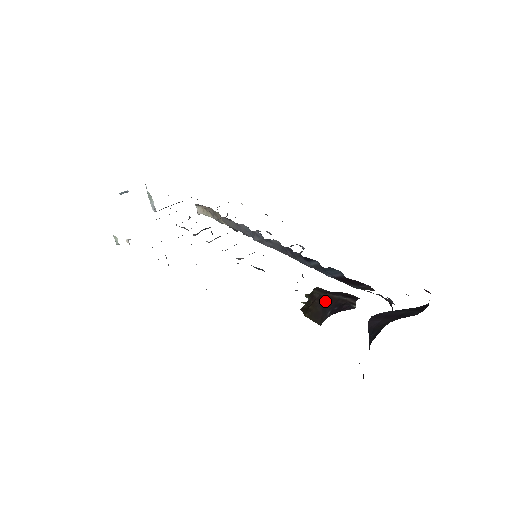
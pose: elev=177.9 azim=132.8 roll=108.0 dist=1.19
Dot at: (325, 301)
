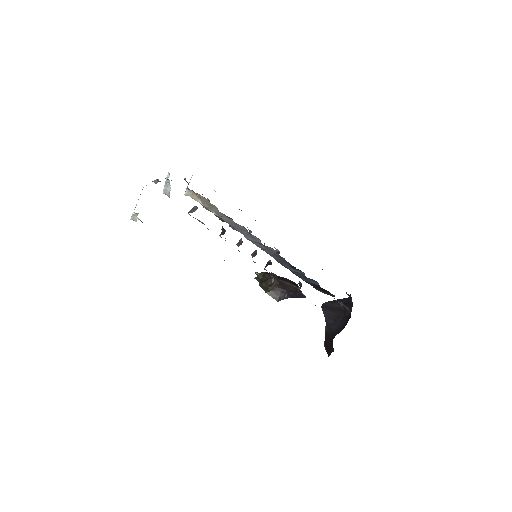
Dot at: (282, 286)
